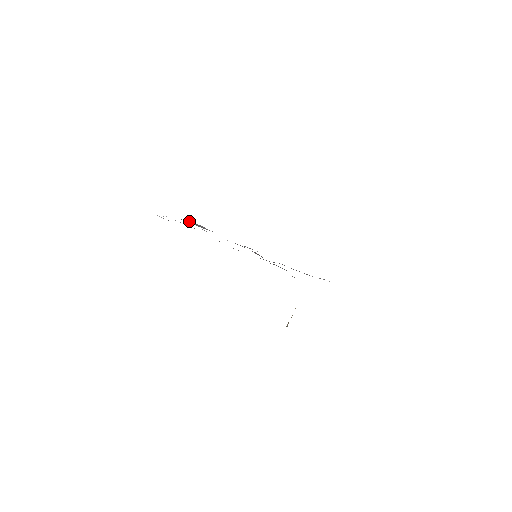
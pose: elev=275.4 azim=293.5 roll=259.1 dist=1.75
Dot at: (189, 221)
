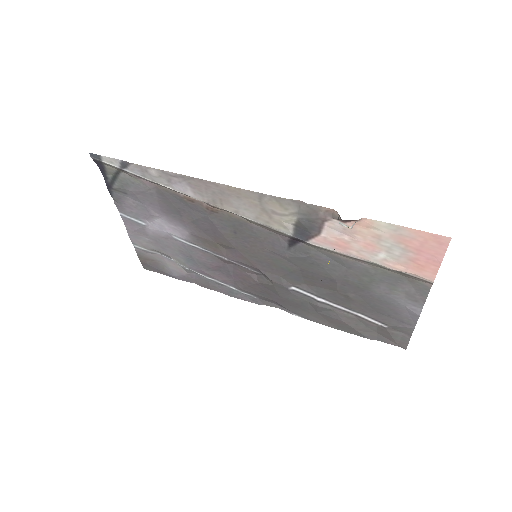
Dot at: (156, 261)
